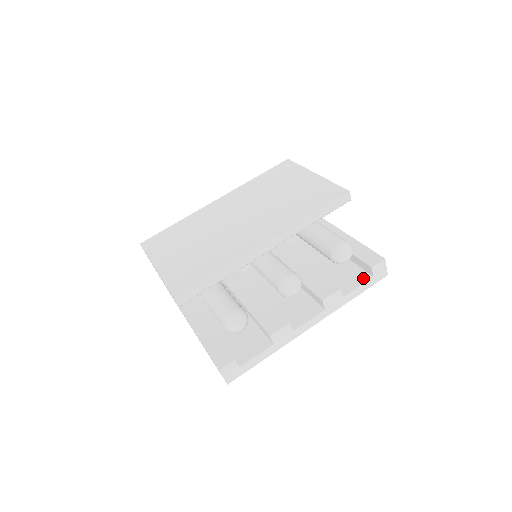
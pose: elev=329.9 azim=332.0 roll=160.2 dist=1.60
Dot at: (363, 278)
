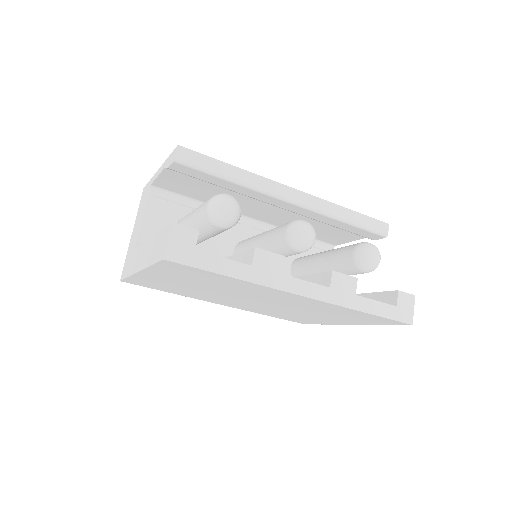
Dot at: occluded
